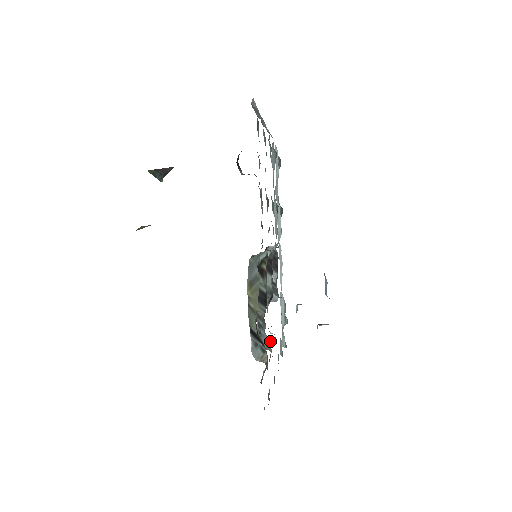
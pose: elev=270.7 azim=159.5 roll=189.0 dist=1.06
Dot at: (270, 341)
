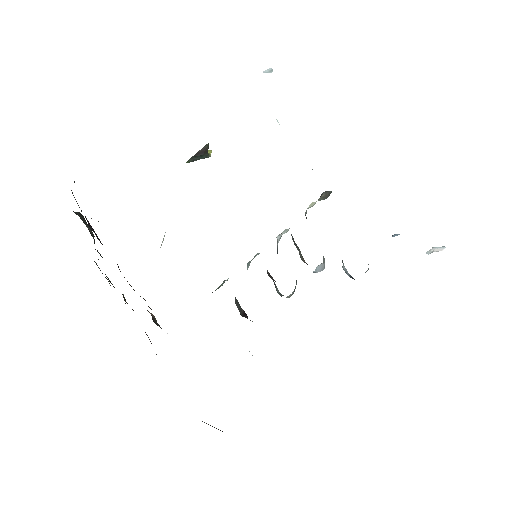
Dot at: occluded
